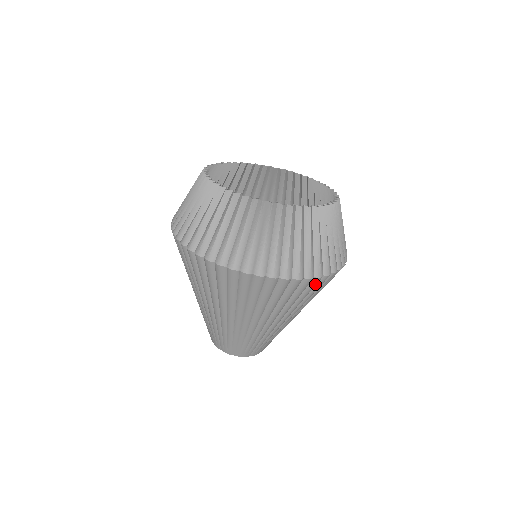
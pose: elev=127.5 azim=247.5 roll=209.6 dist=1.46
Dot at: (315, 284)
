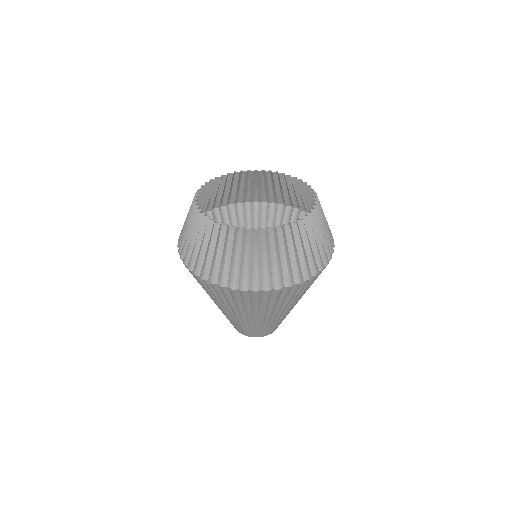
Dot at: occluded
